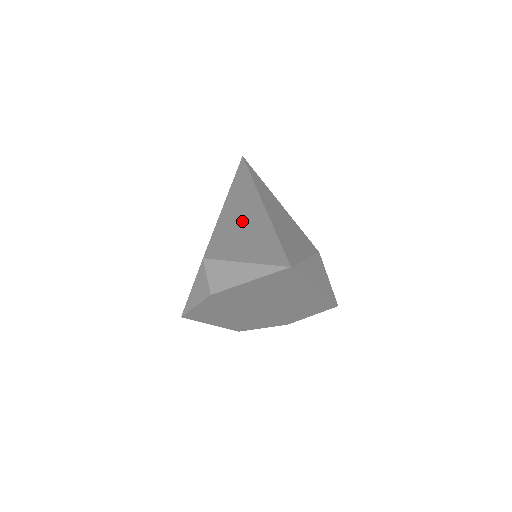
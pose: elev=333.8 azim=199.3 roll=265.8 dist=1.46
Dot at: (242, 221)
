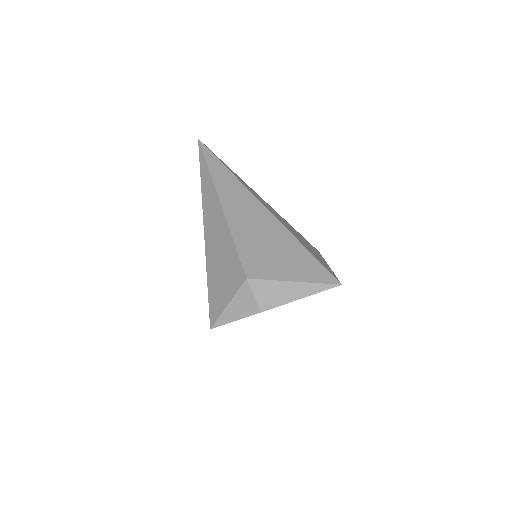
Dot at: (259, 231)
